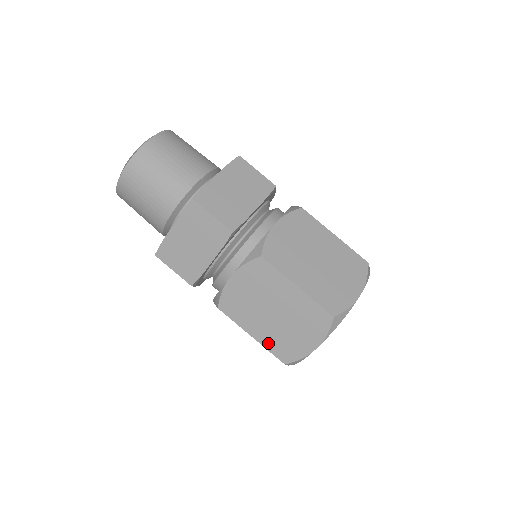
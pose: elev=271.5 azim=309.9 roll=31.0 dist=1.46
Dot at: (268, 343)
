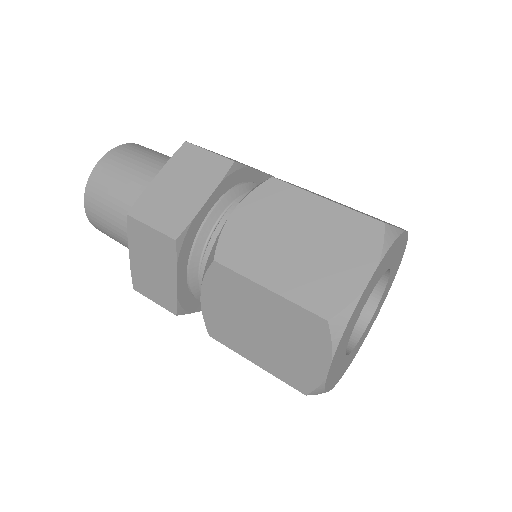
Dot at: (295, 291)
